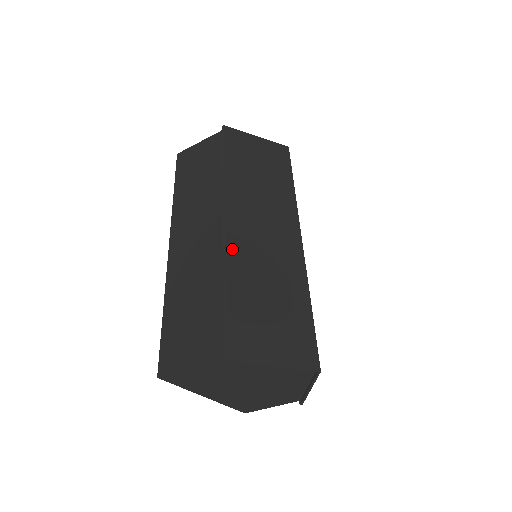
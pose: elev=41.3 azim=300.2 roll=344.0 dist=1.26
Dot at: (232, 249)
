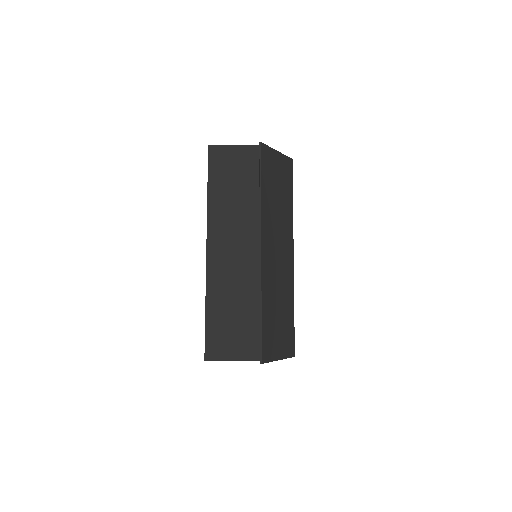
Dot at: (264, 277)
